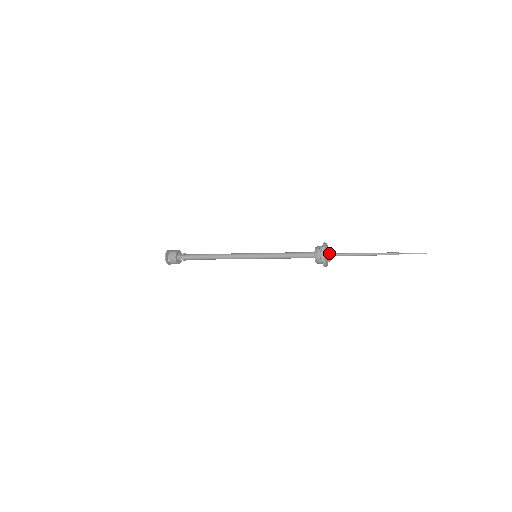
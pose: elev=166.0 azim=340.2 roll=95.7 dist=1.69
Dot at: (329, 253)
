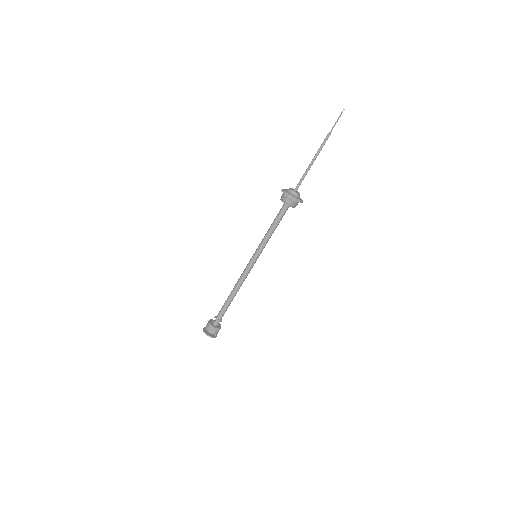
Dot at: (296, 194)
